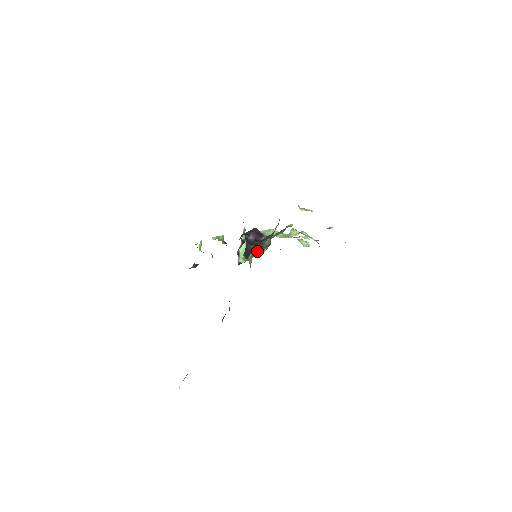
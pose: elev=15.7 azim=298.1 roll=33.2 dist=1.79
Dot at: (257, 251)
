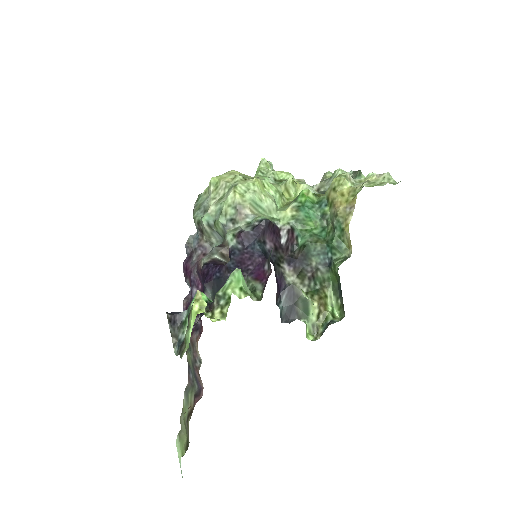
Dot at: (323, 307)
